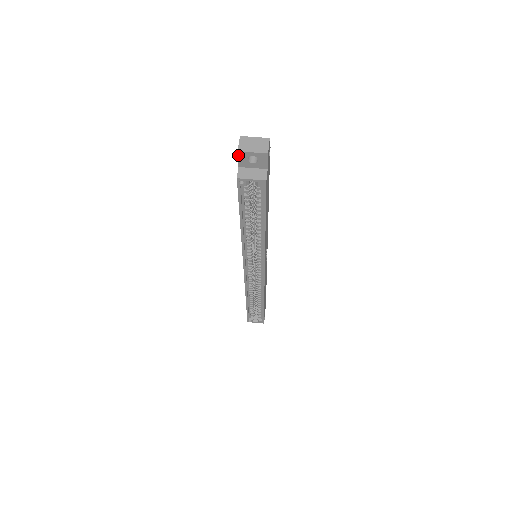
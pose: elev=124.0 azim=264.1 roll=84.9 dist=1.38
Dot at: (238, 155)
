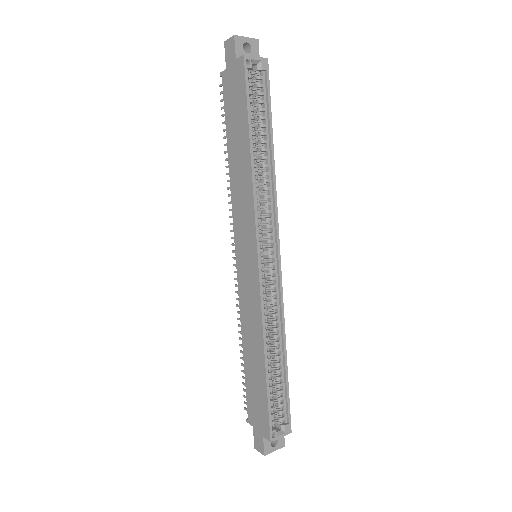
Dot at: (235, 41)
